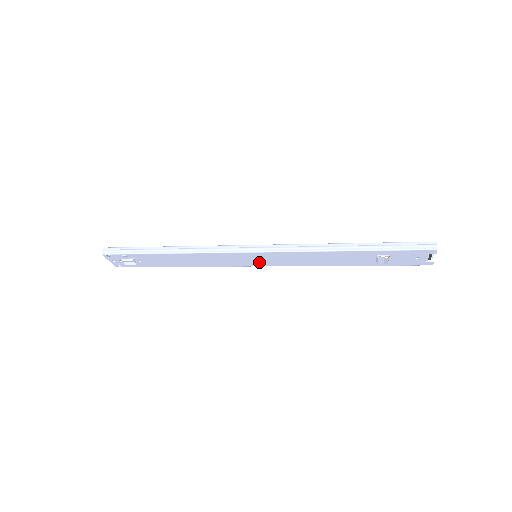
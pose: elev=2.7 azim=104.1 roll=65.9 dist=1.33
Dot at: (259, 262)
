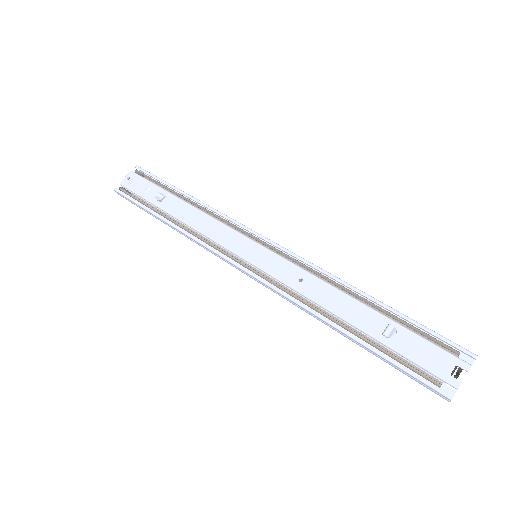
Dot at: occluded
